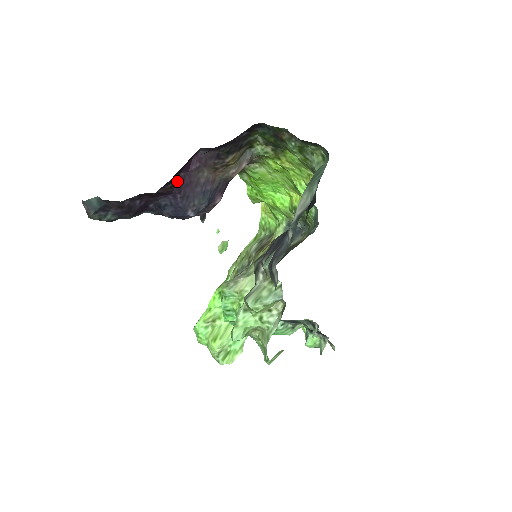
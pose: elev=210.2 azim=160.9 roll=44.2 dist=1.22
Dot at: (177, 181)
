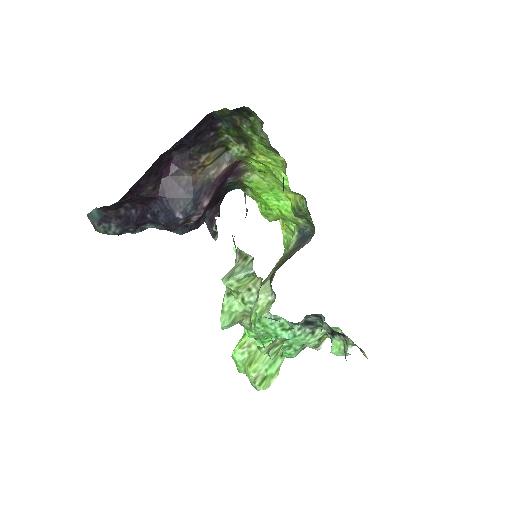
Dot at: (160, 185)
